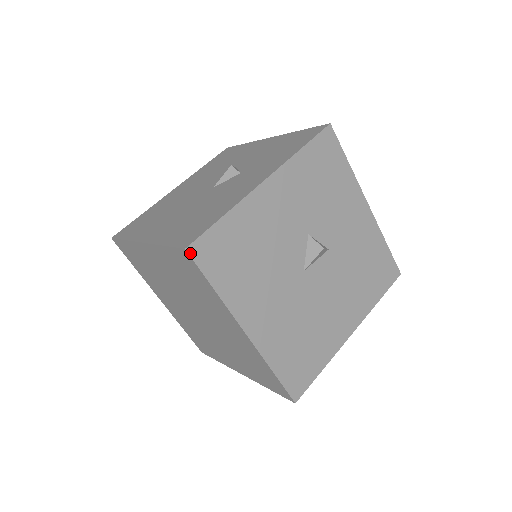
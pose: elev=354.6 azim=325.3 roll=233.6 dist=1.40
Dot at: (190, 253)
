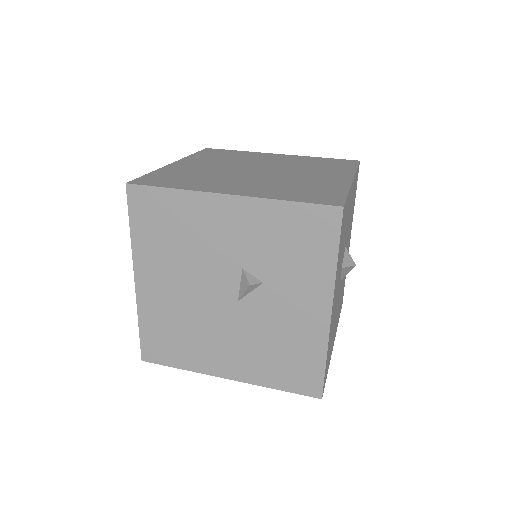
Dot at: occluded
